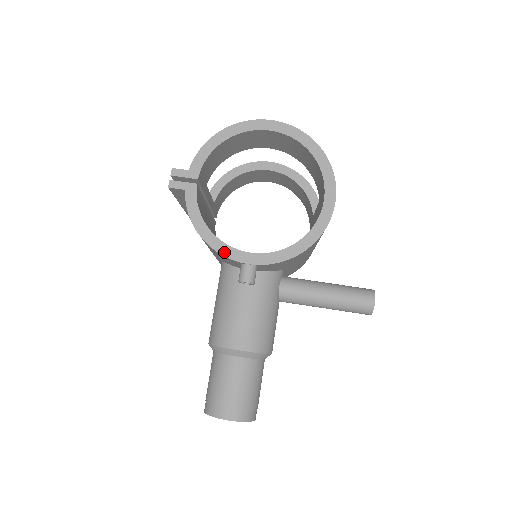
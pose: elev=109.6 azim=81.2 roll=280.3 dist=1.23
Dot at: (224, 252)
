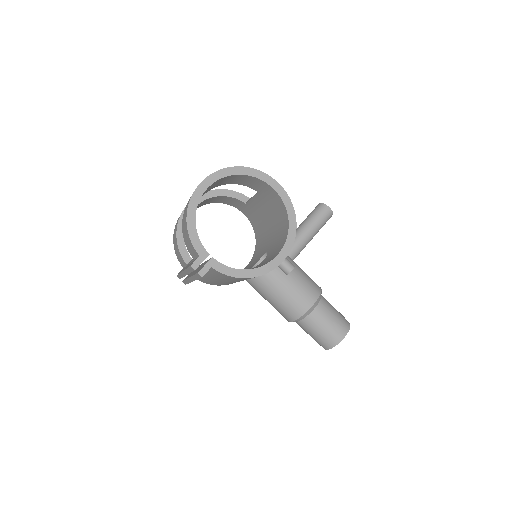
Dot at: (267, 270)
